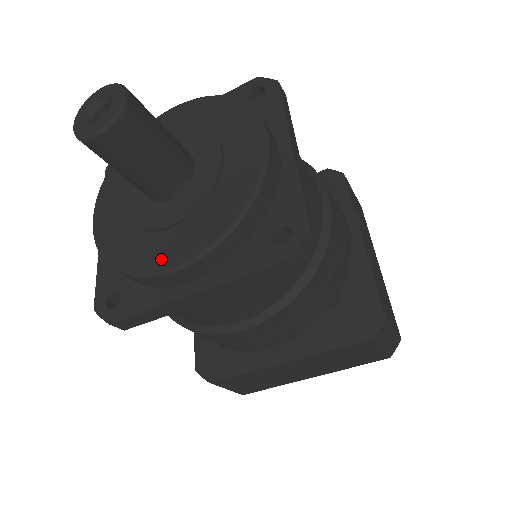
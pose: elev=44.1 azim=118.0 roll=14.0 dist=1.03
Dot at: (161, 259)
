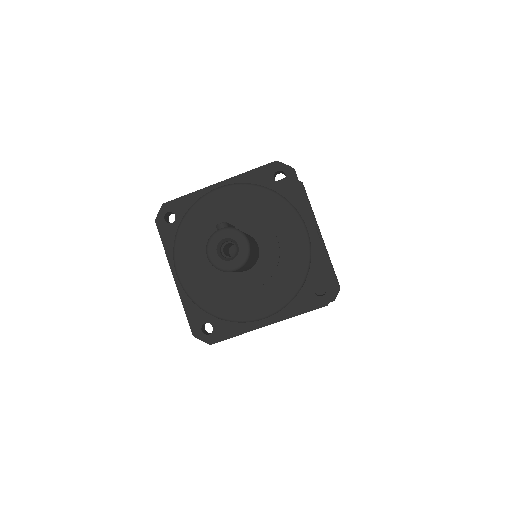
Dot at: (251, 312)
